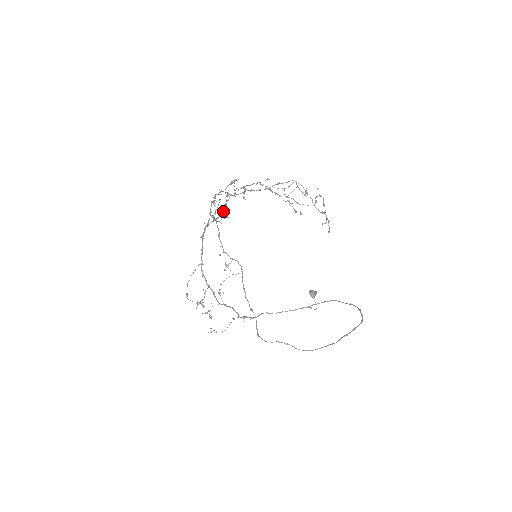
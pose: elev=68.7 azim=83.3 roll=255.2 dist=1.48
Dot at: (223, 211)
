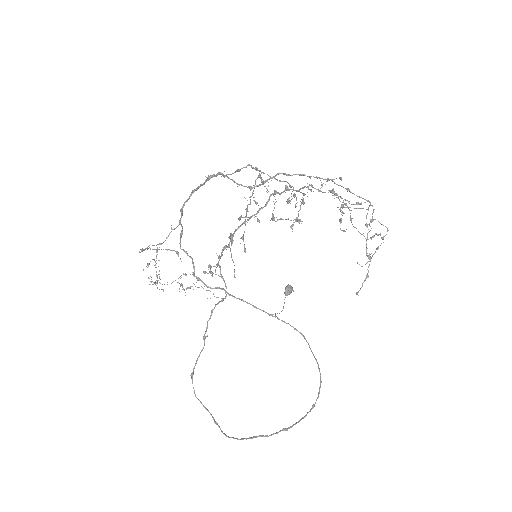
Dot at: occluded
